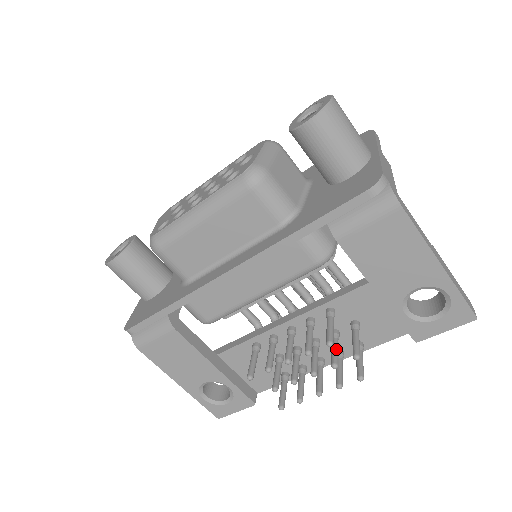
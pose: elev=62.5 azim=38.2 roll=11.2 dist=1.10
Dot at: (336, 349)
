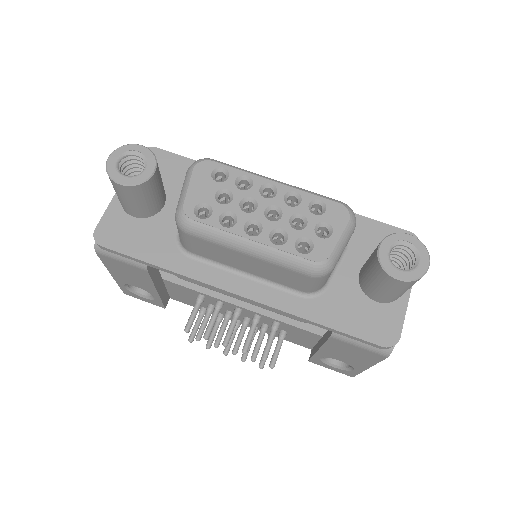
Dot at: occluded
